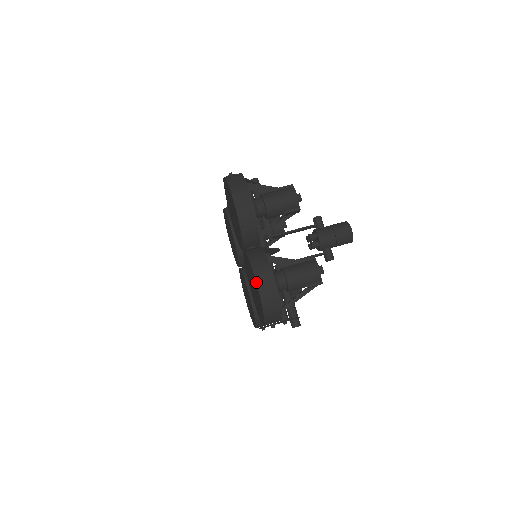
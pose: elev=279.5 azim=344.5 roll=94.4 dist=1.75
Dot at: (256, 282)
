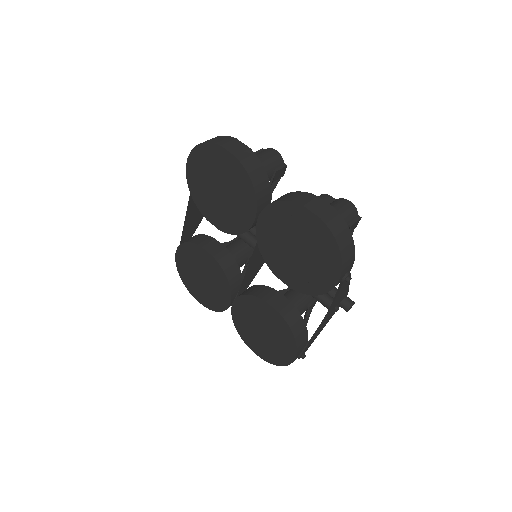
Dot at: (310, 211)
